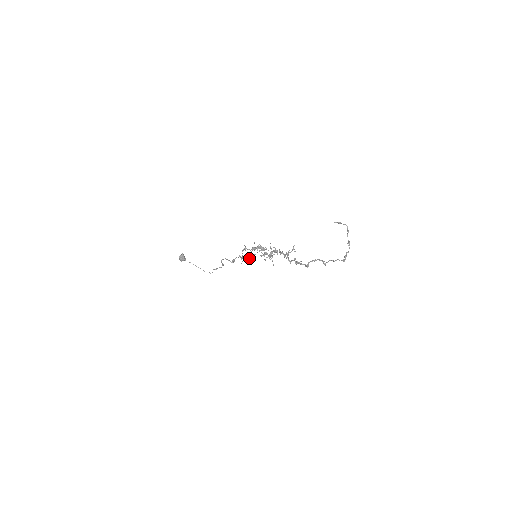
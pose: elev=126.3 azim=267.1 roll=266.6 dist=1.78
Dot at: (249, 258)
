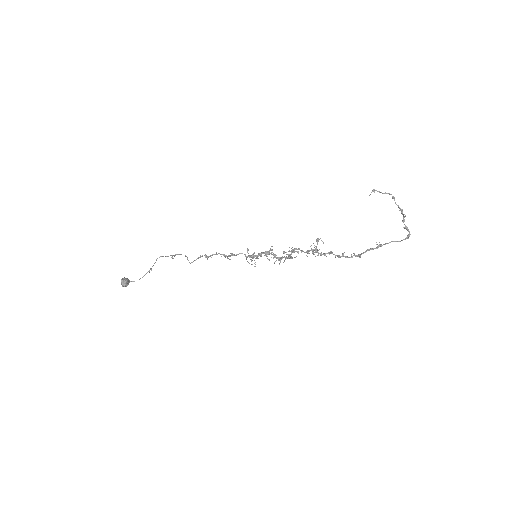
Dot at: (247, 261)
